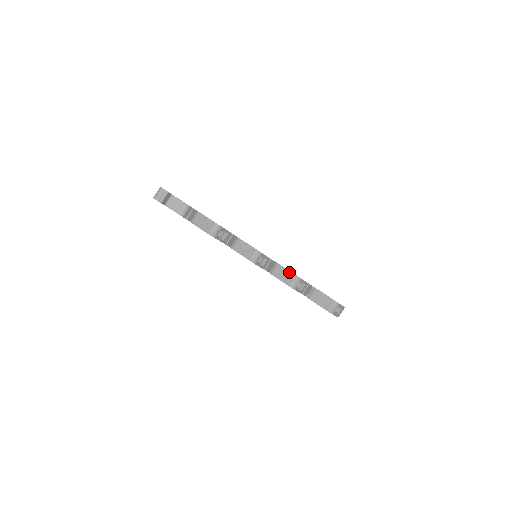
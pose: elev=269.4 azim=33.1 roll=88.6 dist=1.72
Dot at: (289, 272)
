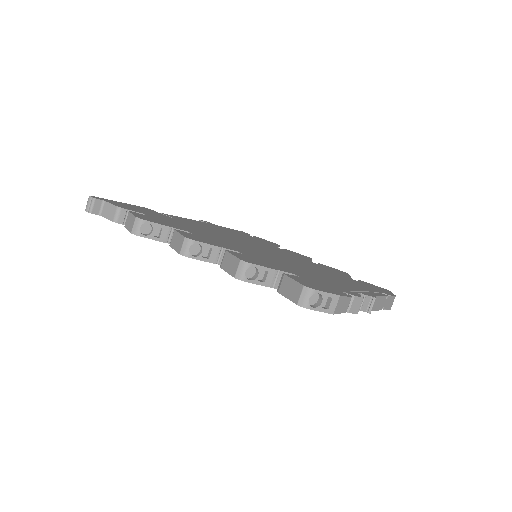
Dot at: (234, 258)
